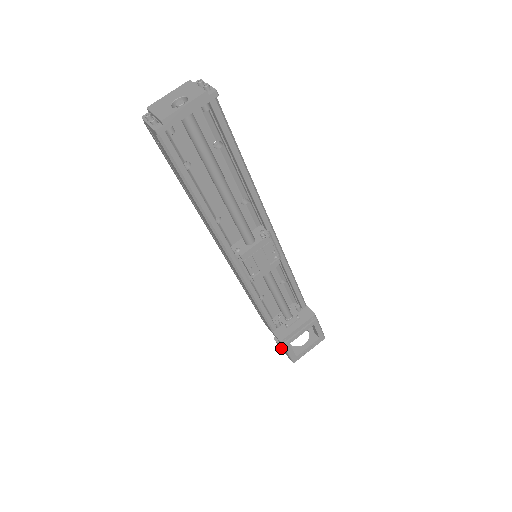
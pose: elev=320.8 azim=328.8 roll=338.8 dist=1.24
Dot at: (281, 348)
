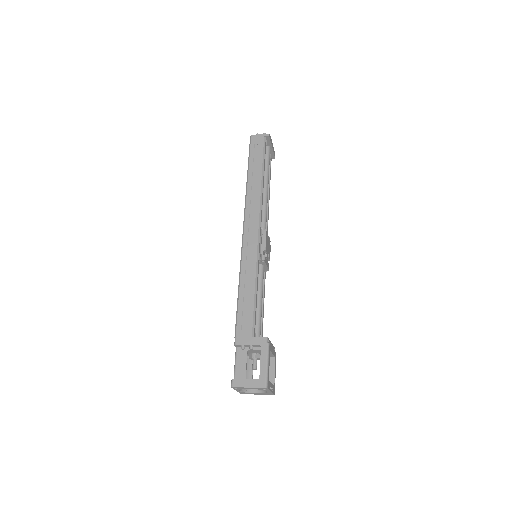
Dot at: (246, 381)
